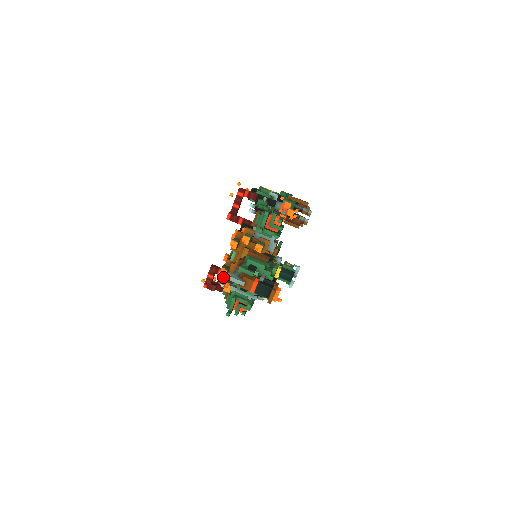
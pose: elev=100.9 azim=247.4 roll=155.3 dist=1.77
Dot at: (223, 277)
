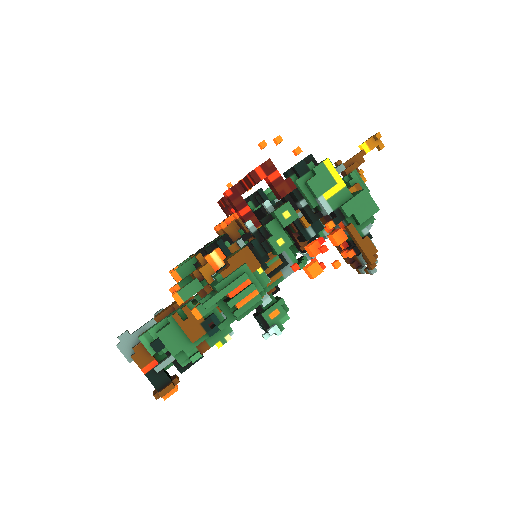
Dot at: occluded
